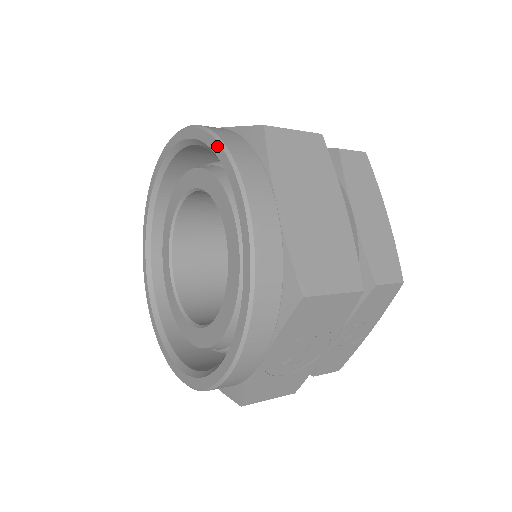
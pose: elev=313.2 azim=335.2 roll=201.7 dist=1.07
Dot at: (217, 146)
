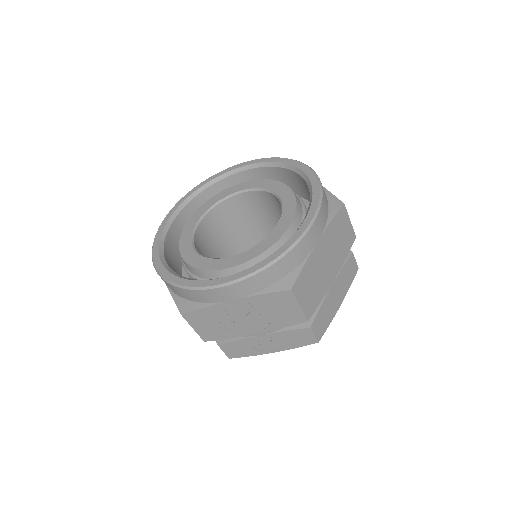
Dot at: (318, 188)
